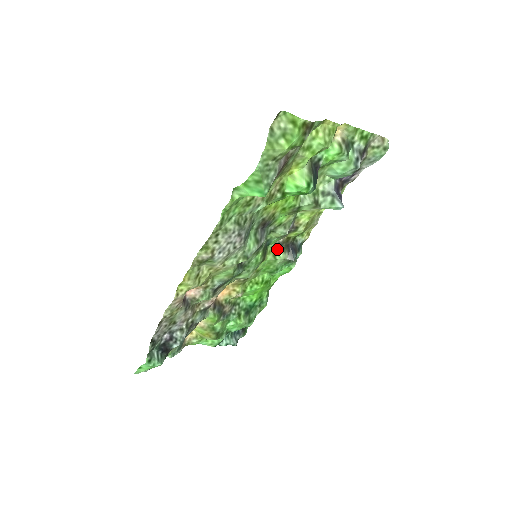
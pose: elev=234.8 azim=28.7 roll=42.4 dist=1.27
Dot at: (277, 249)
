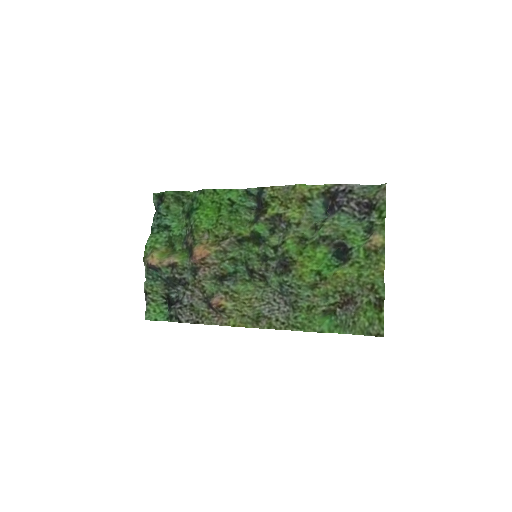
Dot at: (254, 219)
